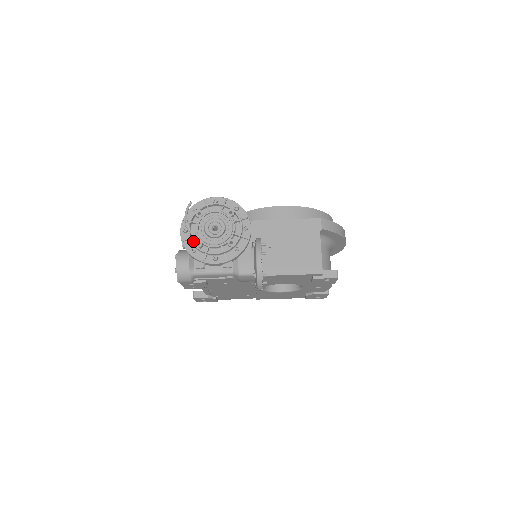
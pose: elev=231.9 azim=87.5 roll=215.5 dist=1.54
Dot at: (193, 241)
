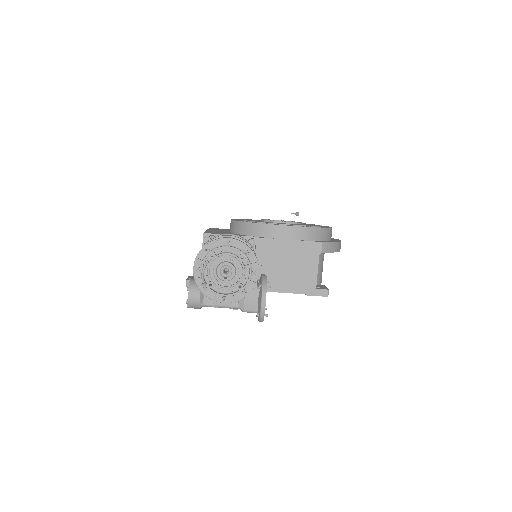
Dot at: (205, 280)
